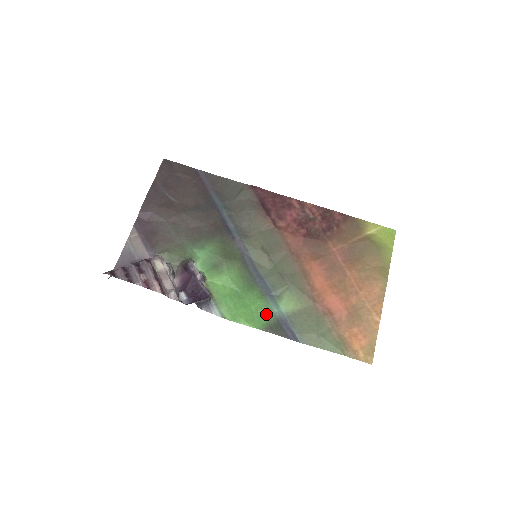
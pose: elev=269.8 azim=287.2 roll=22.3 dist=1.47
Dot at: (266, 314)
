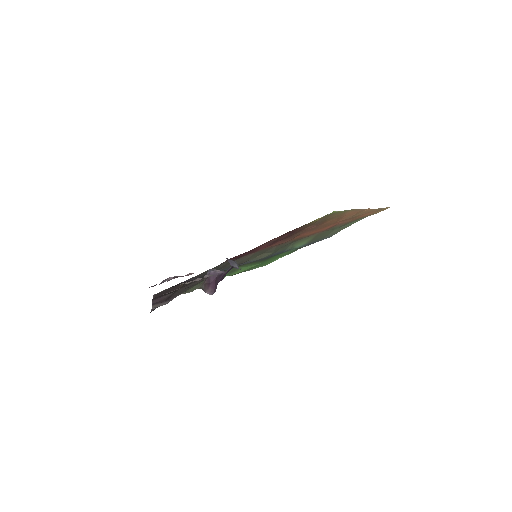
Dot at: occluded
